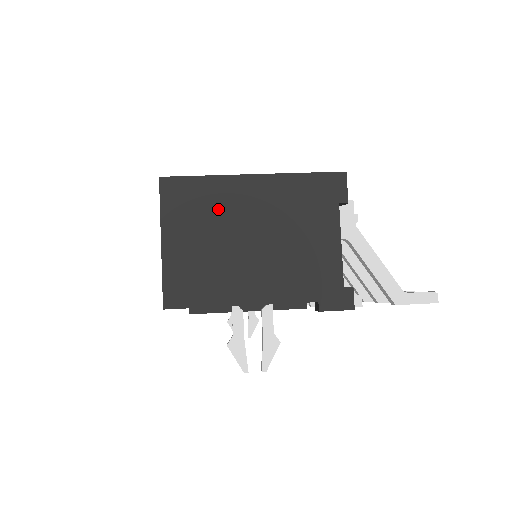
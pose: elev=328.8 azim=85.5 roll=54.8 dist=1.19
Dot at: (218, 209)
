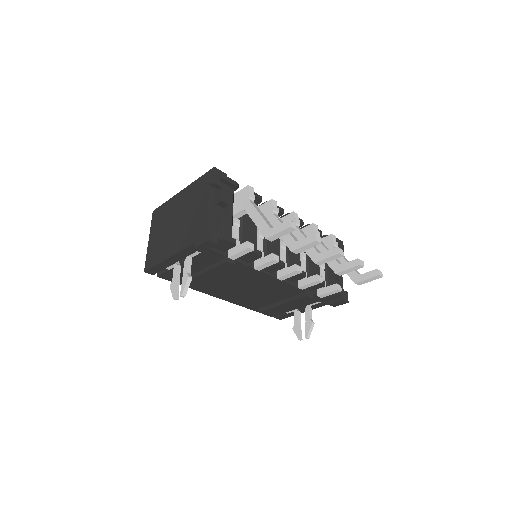
Dot at: (167, 215)
